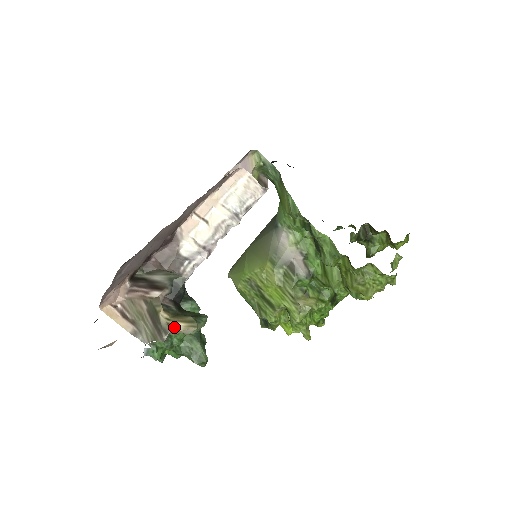
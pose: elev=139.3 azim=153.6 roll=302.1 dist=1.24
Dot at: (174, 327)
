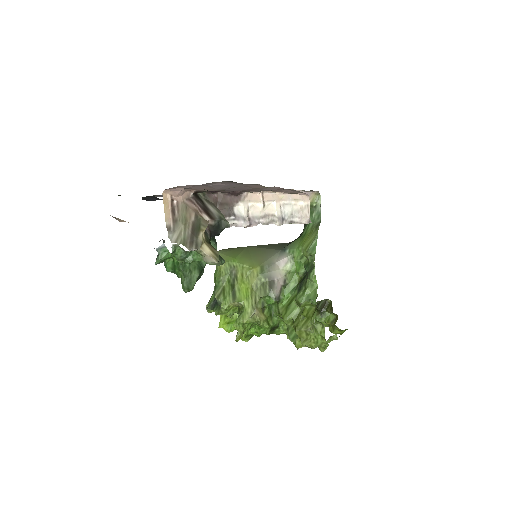
Dot at: (204, 248)
